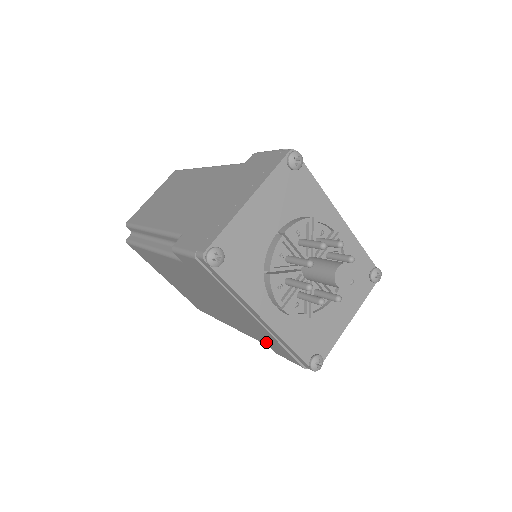
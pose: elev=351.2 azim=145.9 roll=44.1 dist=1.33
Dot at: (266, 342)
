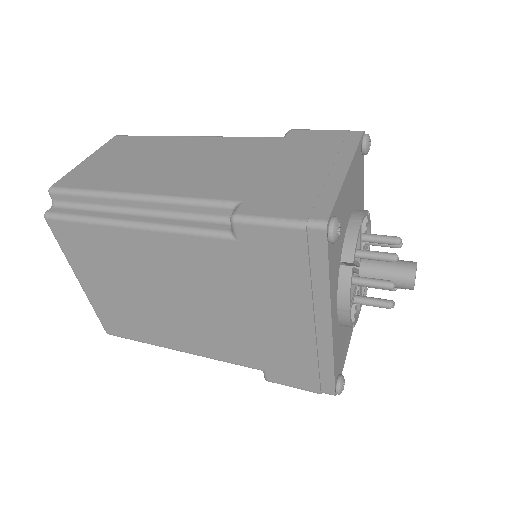
Dot at: (270, 364)
